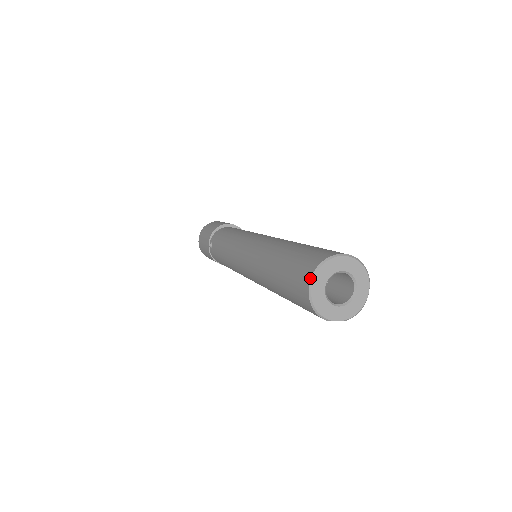
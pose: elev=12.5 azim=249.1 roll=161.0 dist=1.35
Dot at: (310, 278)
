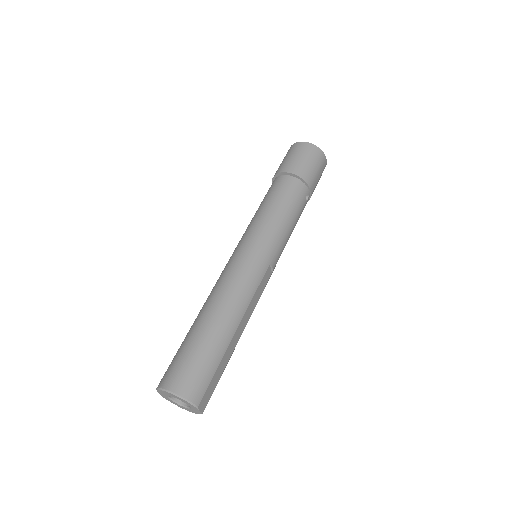
Dot at: occluded
